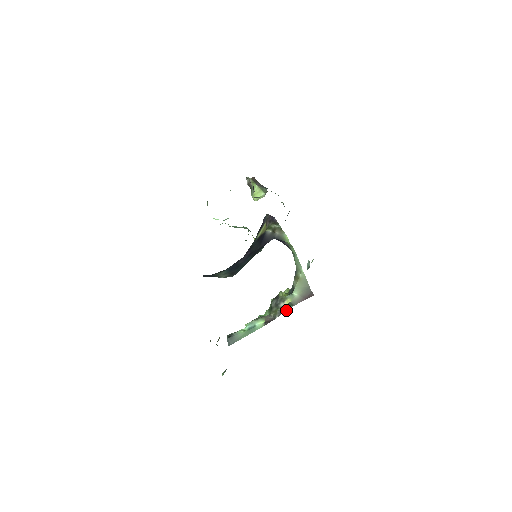
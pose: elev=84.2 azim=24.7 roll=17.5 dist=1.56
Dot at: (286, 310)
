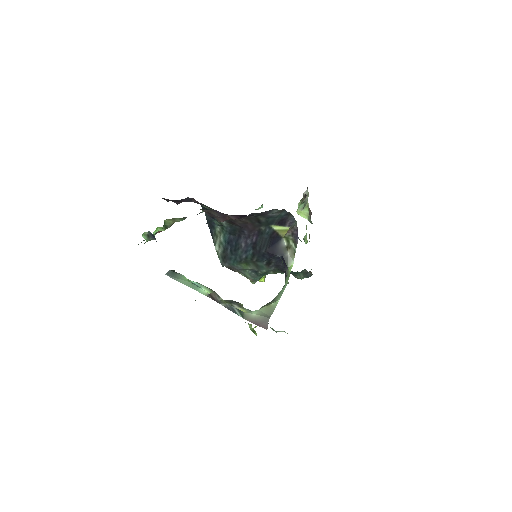
Dot at: (234, 312)
